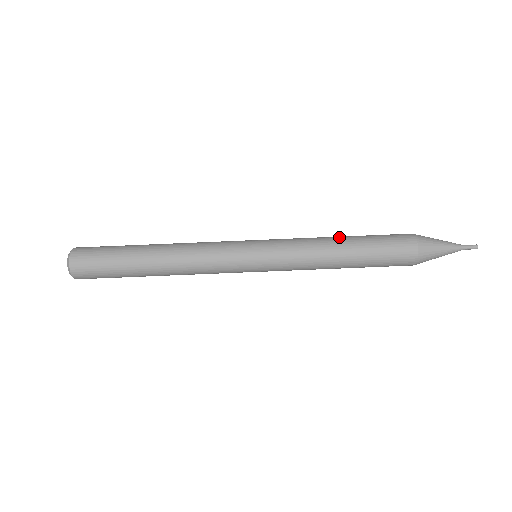
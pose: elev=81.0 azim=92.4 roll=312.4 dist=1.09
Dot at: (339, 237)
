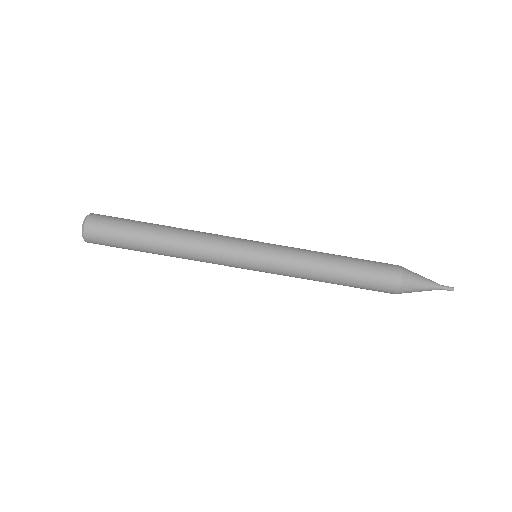
Dot at: (334, 255)
